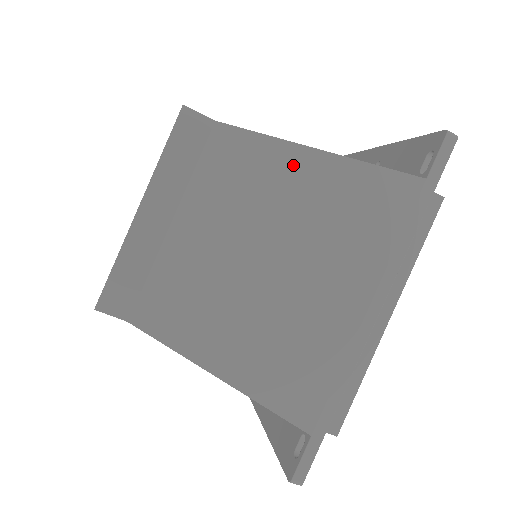
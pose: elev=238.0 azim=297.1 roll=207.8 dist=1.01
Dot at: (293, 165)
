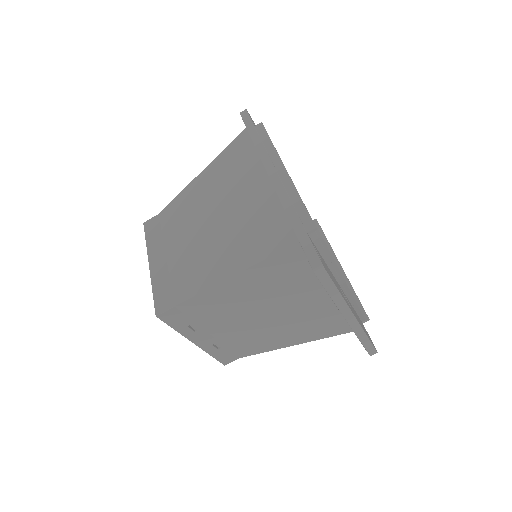
Dot at: (195, 188)
